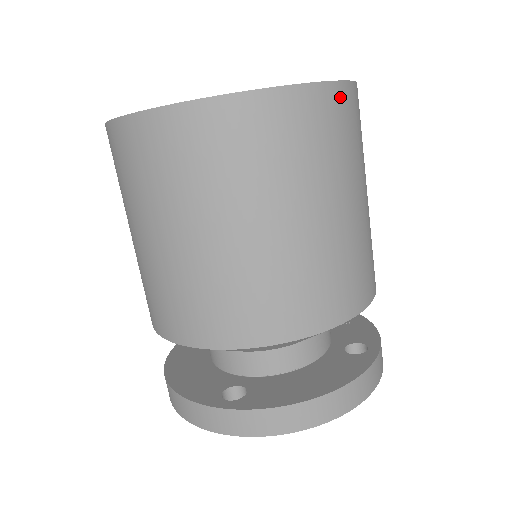
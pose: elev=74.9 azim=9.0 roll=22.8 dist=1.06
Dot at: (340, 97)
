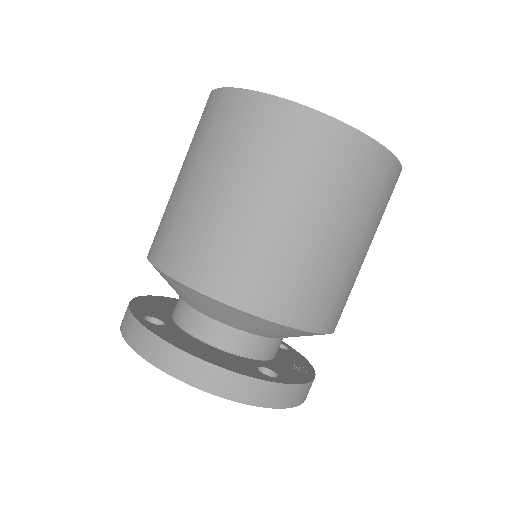
Dot at: (347, 139)
